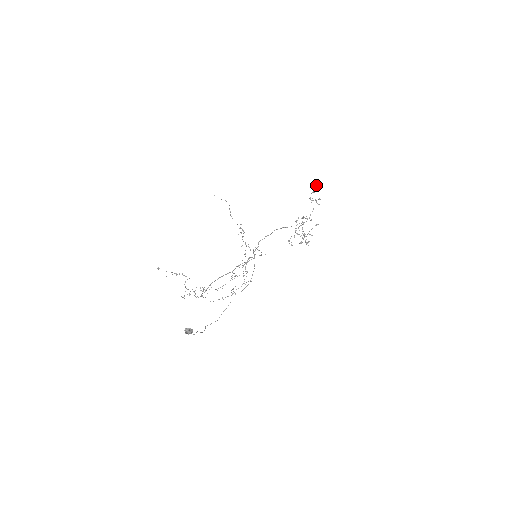
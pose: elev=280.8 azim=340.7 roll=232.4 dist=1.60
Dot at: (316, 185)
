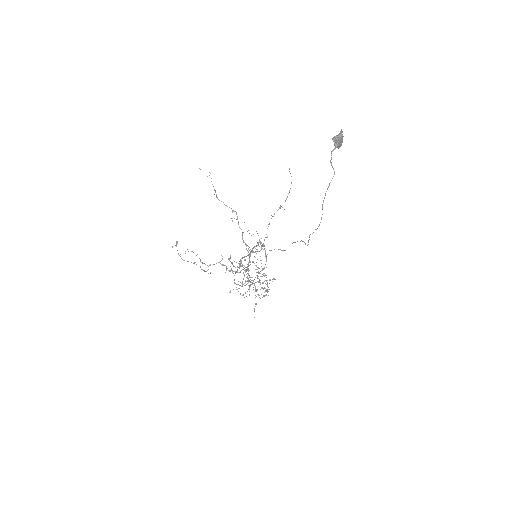
Dot at: (230, 257)
